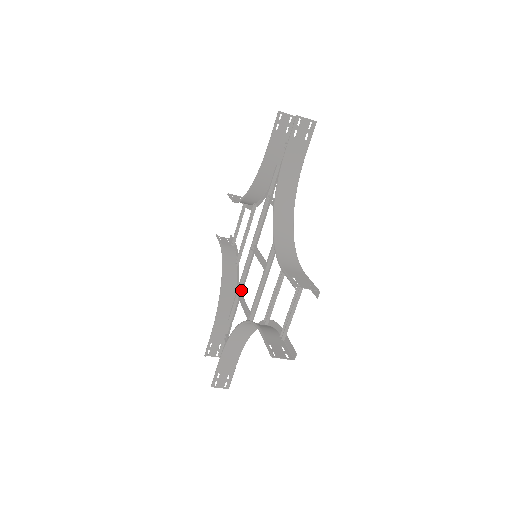
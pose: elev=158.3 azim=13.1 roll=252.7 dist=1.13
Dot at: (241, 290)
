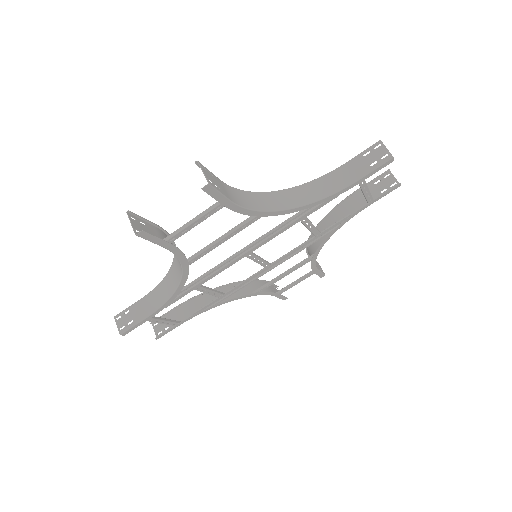
Dot at: (226, 294)
